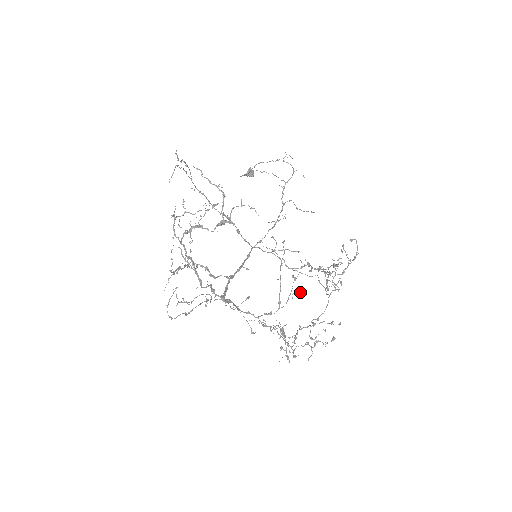
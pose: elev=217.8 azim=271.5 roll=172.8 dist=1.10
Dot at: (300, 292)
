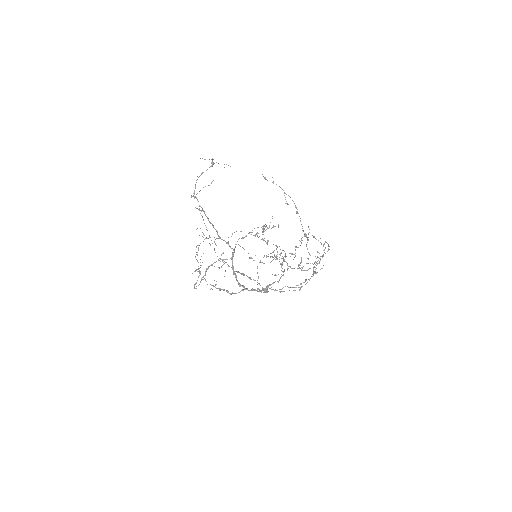
Dot at: occluded
